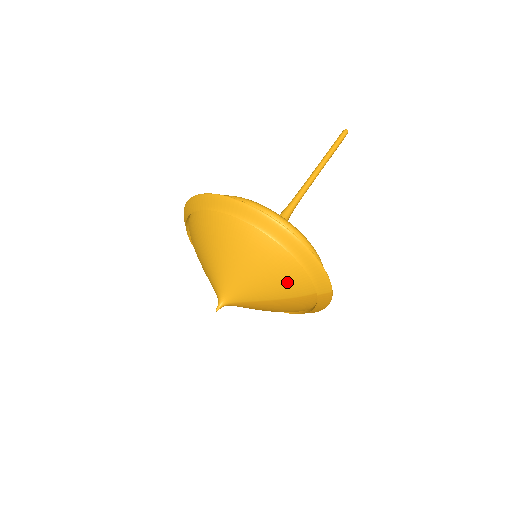
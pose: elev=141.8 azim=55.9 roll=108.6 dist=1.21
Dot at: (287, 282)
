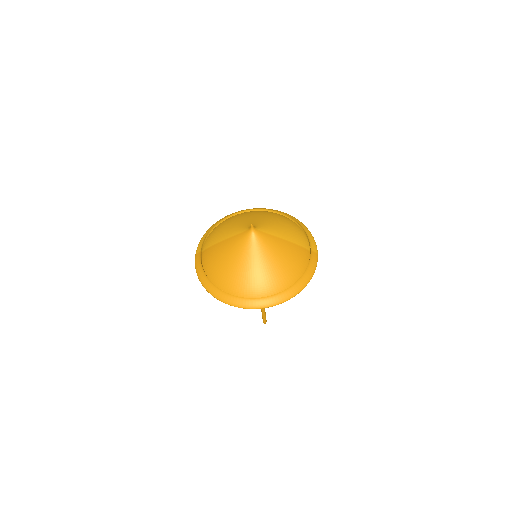
Dot at: (294, 232)
